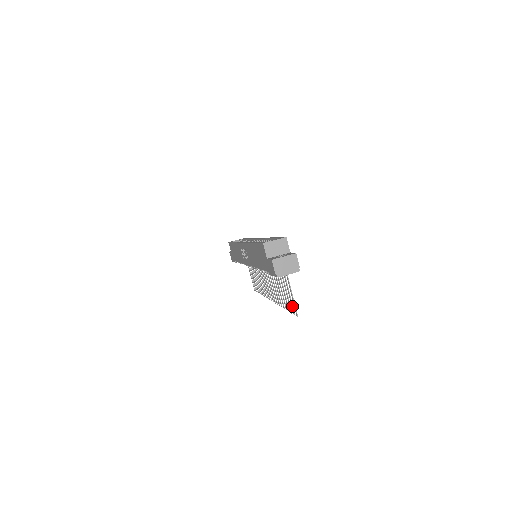
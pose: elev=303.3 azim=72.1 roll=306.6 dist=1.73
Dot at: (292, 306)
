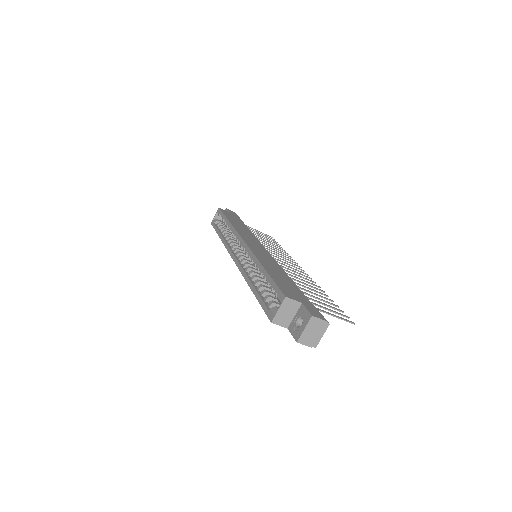
Dot at: occluded
